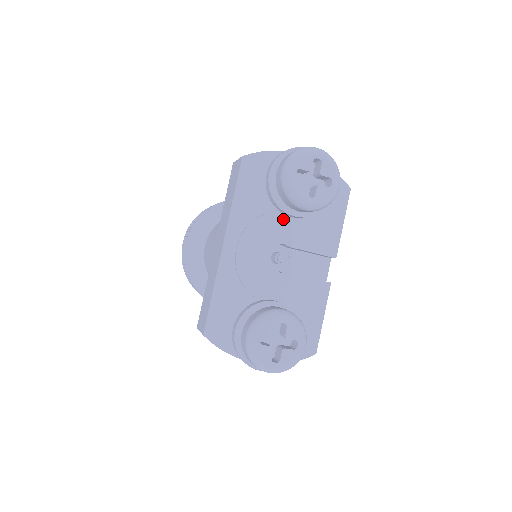
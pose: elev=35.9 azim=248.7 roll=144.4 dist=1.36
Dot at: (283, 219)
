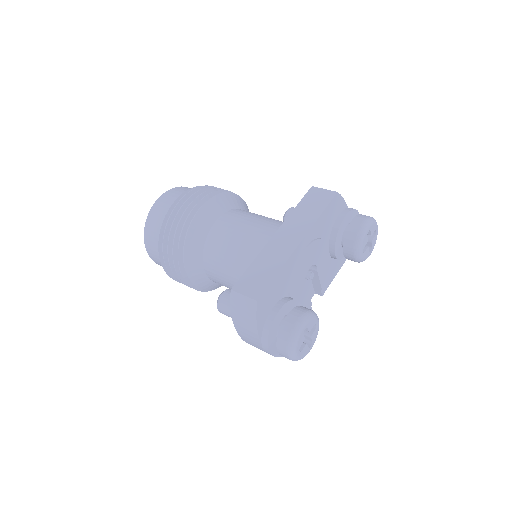
Dot at: (326, 250)
